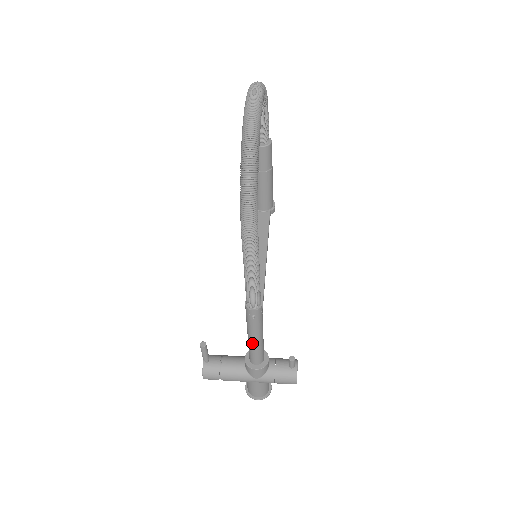
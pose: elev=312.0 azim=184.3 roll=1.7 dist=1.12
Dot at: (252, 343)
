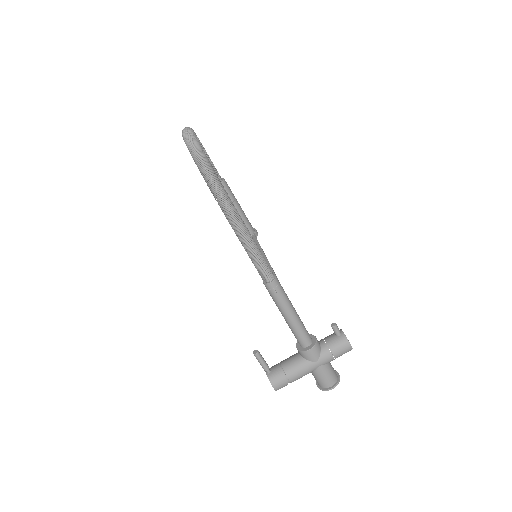
Dot at: (291, 322)
